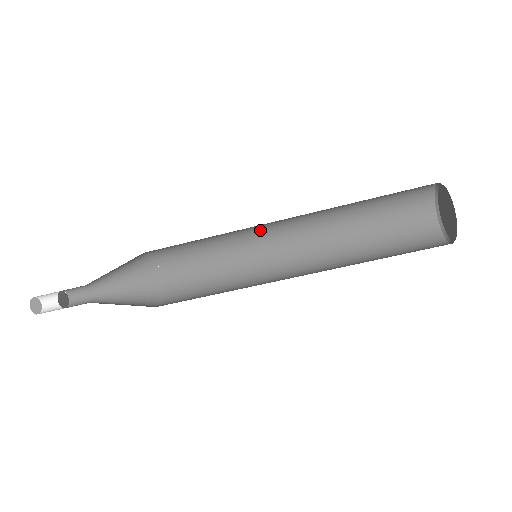
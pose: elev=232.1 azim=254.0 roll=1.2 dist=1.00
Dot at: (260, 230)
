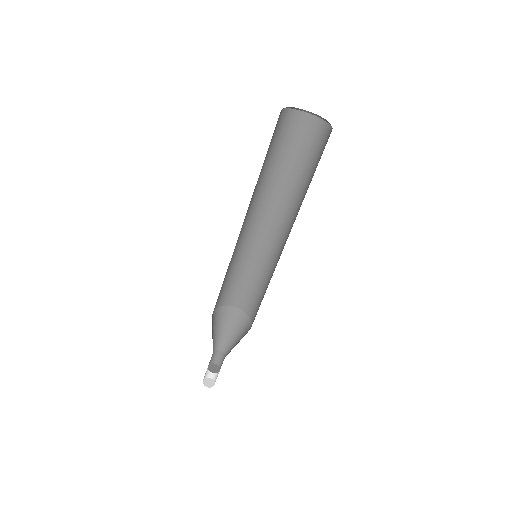
Dot at: (267, 243)
